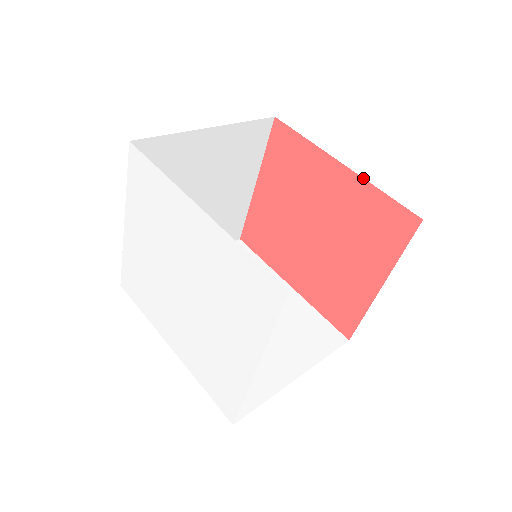
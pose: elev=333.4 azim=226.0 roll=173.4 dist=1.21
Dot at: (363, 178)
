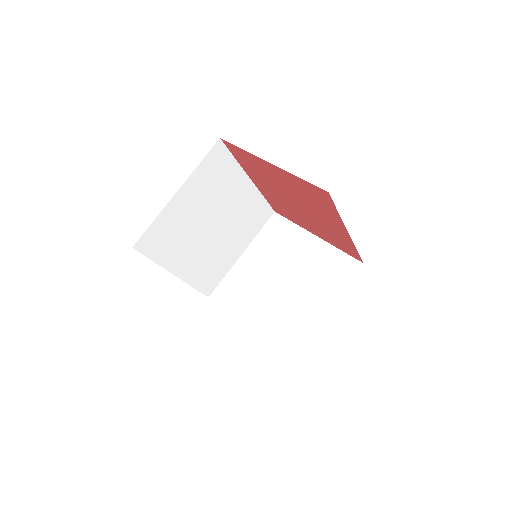
Dot at: (353, 243)
